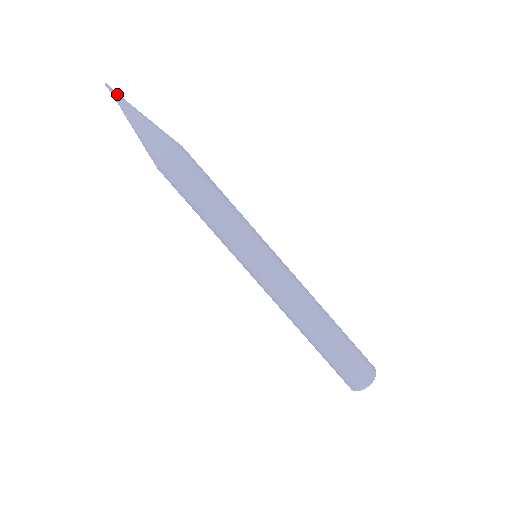
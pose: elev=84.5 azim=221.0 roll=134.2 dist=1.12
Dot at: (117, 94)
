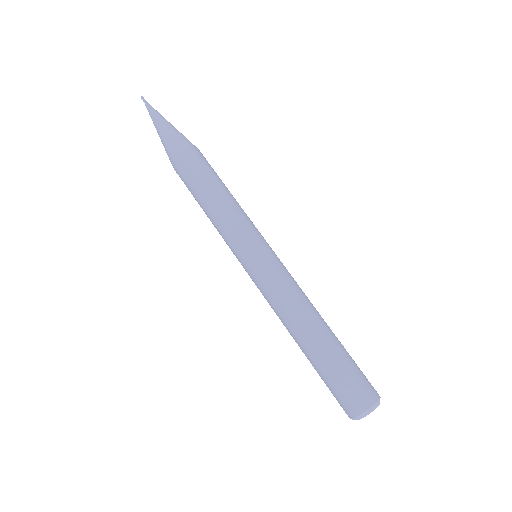
Dot at: occluded
